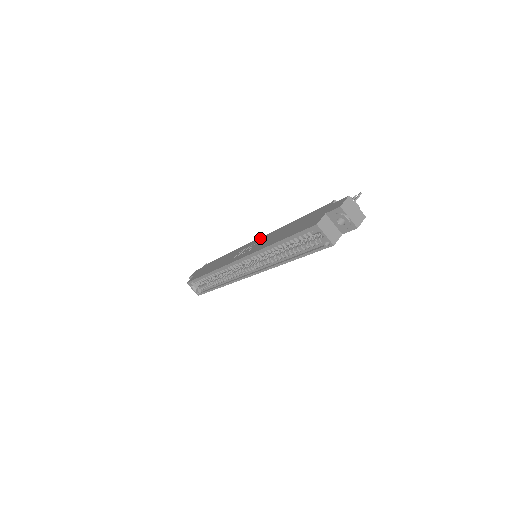
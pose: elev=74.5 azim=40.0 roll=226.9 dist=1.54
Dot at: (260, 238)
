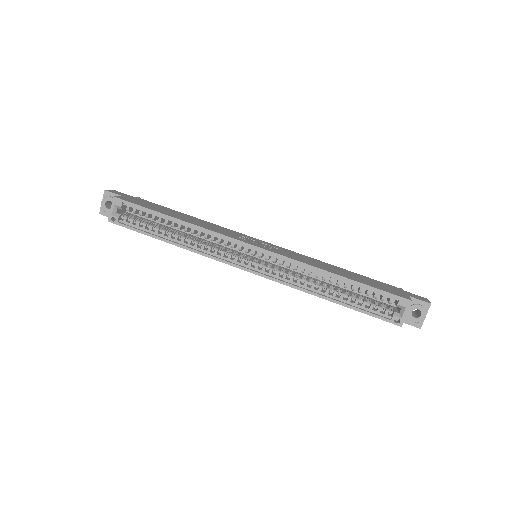
Dot at: (278, 246)
